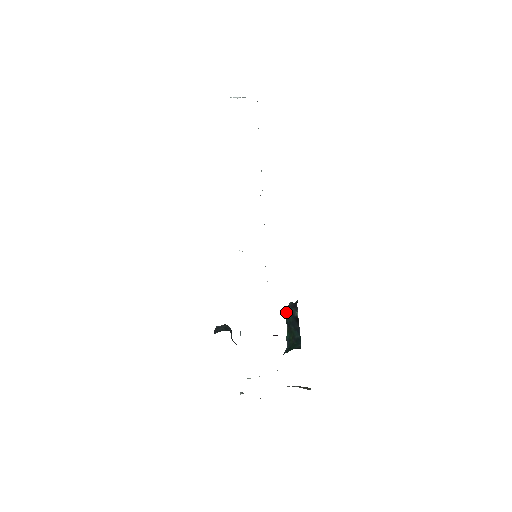
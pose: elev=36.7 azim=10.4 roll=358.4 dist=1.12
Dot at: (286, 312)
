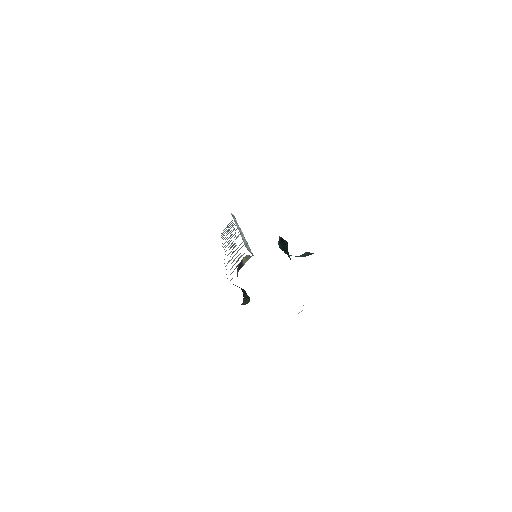
Dot at: occluded
